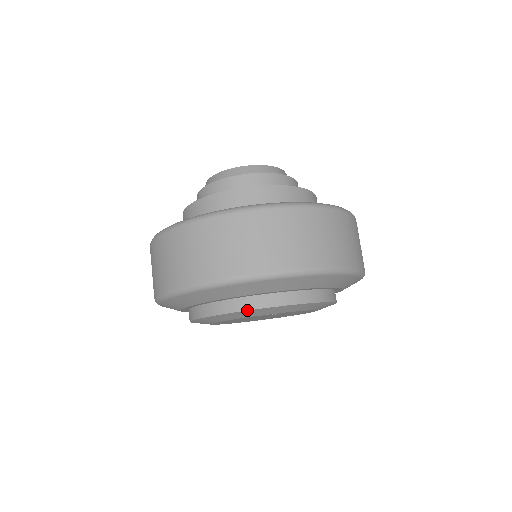
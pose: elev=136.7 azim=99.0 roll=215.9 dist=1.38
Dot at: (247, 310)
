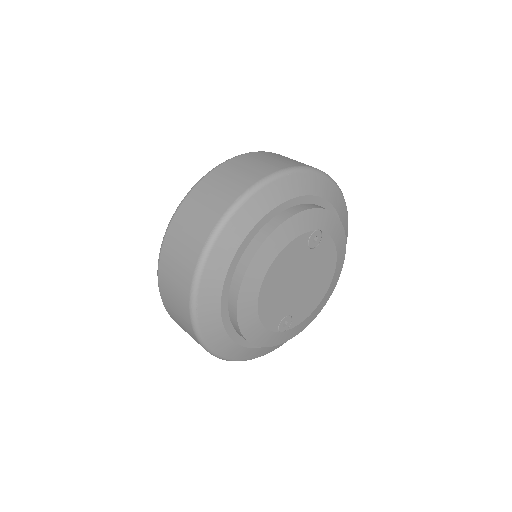
Dot at: (305, 210)
